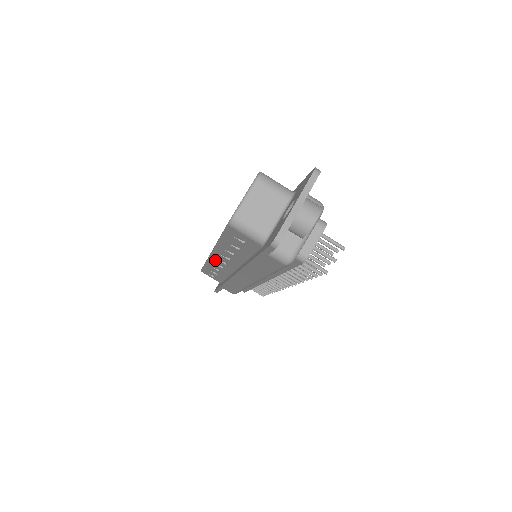
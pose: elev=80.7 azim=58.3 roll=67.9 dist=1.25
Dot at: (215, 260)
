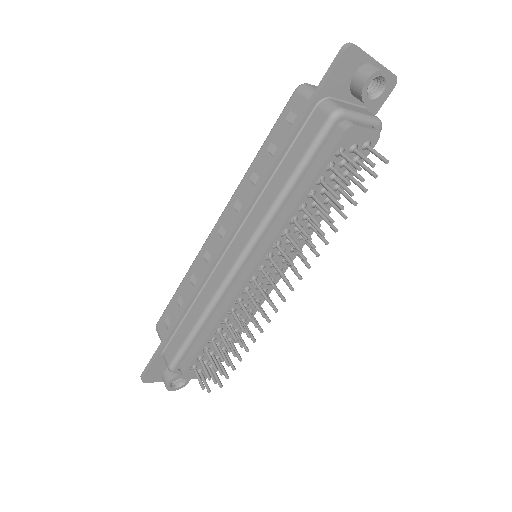
Dot at: (212, 239)
